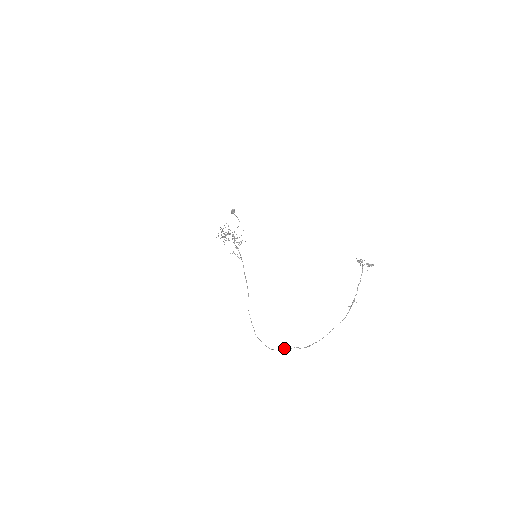
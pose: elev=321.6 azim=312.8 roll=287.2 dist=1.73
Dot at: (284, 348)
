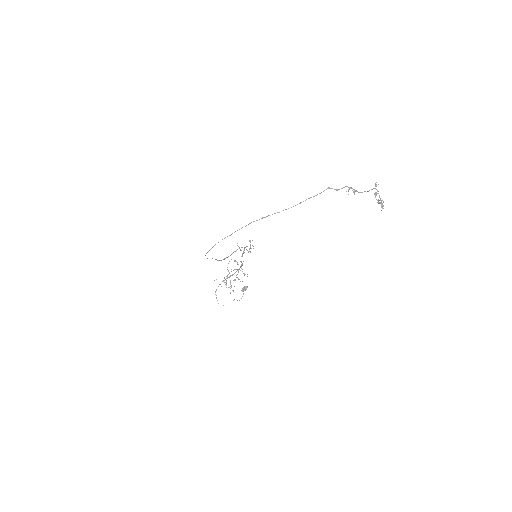
Dot at: (241, 228)
